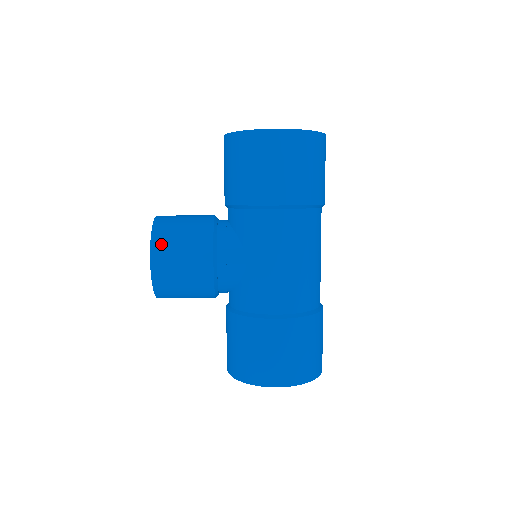
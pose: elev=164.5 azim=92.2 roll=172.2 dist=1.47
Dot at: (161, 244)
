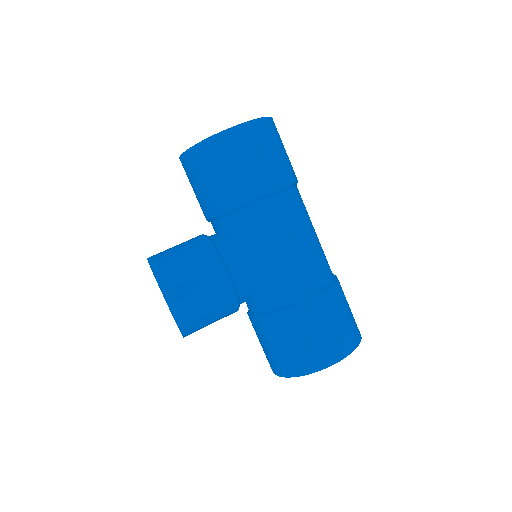
Dot at: (171, 279)
